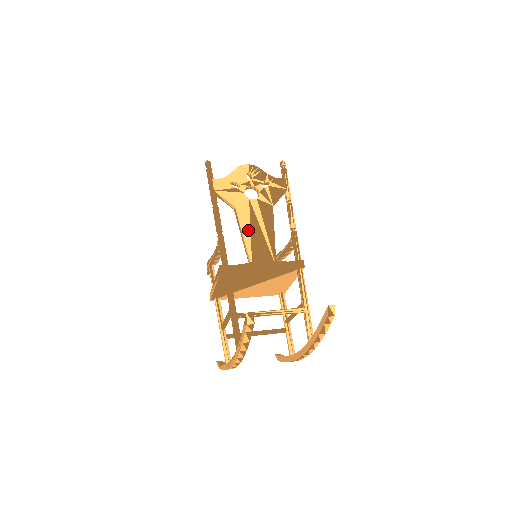
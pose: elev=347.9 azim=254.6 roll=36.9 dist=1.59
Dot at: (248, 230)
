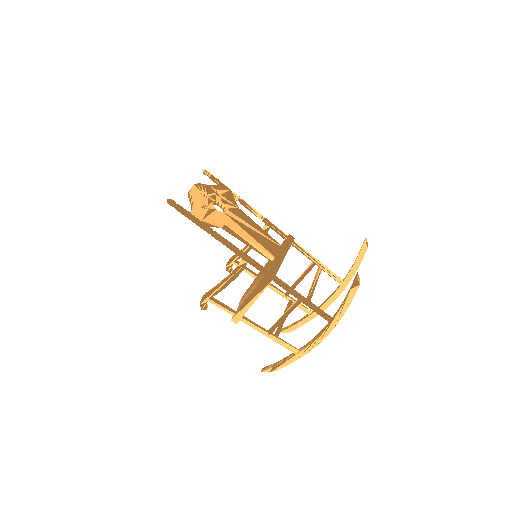
Dot at: (249, 236)
